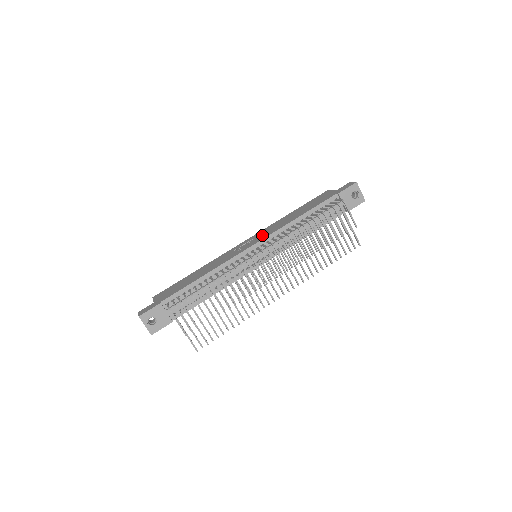
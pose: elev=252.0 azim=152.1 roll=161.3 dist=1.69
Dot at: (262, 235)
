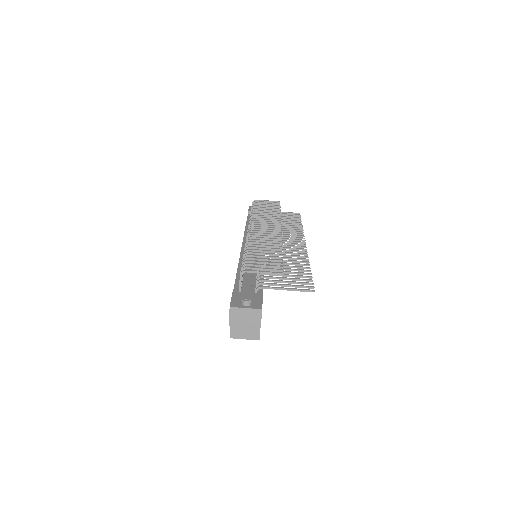
Dot at: occluded
